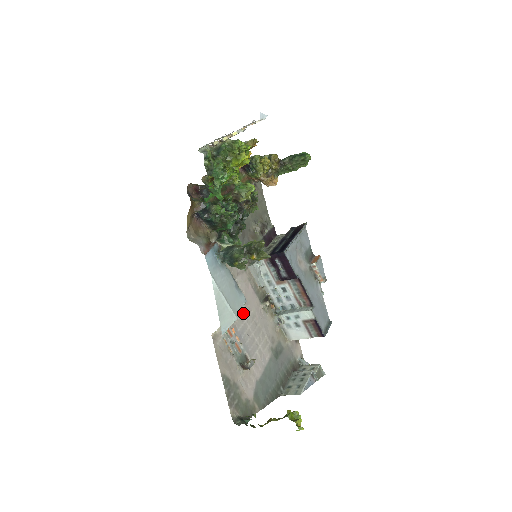
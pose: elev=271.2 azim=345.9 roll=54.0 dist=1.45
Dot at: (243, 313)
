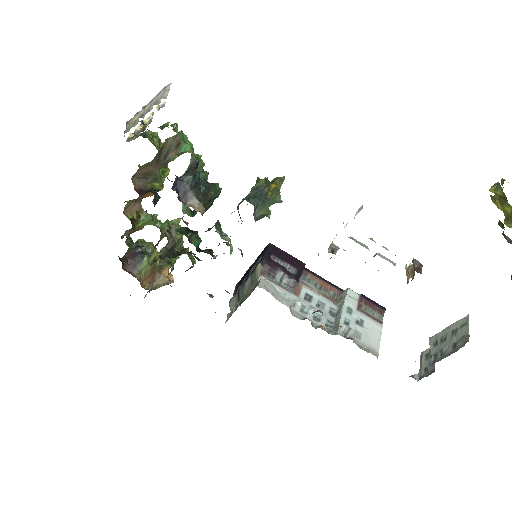
Dot at: occluded
